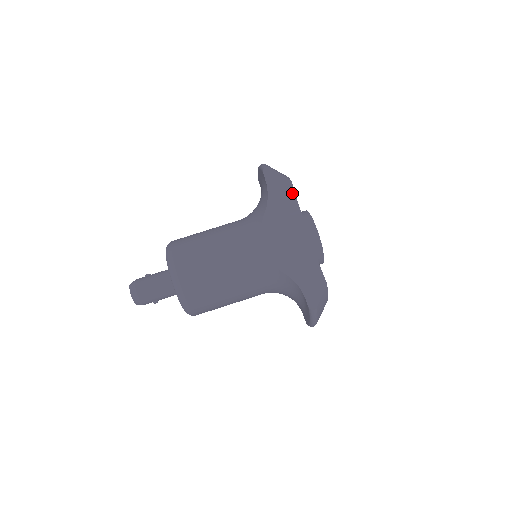
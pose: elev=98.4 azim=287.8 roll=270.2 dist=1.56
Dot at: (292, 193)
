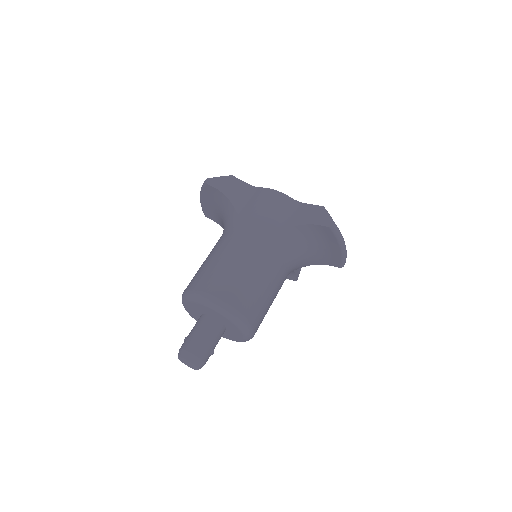
Dot at: (240, 182)
